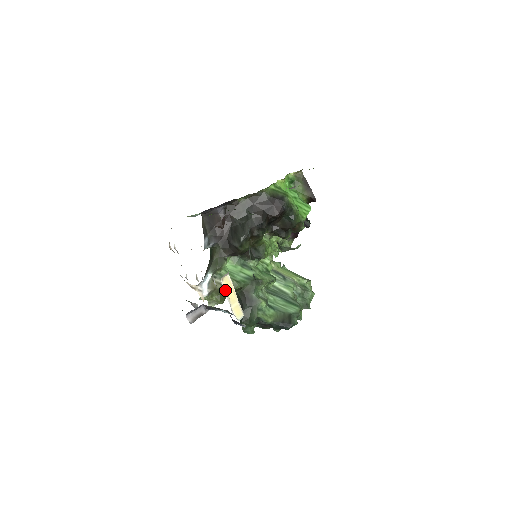
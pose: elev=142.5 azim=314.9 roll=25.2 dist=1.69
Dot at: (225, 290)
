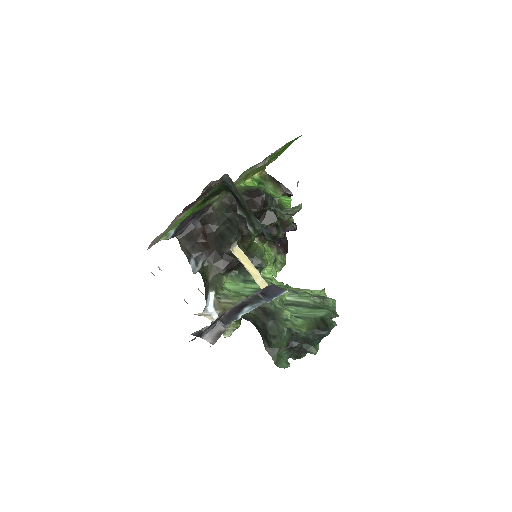
Dot at: (241, 262)
